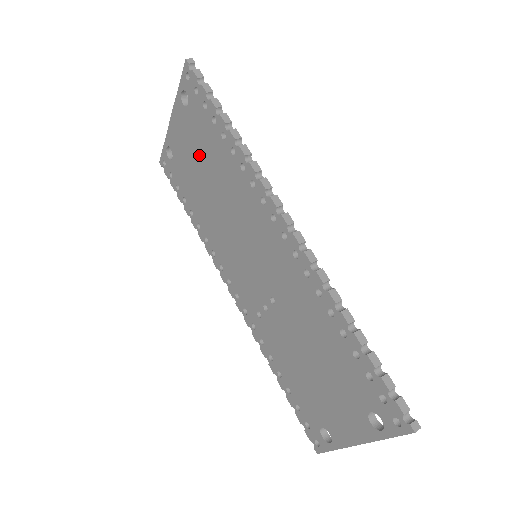
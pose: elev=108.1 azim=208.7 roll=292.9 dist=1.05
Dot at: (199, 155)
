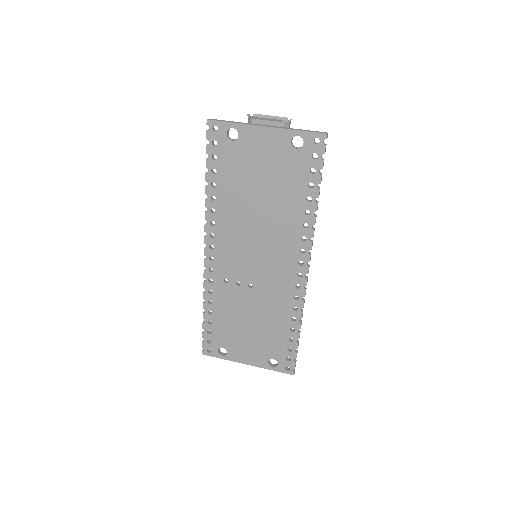
Dot at: (271, 177)
